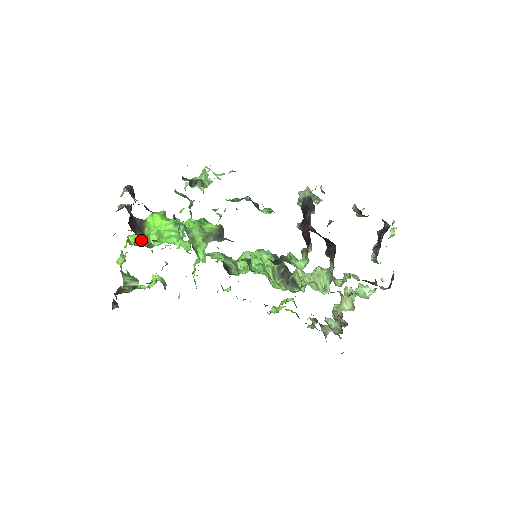
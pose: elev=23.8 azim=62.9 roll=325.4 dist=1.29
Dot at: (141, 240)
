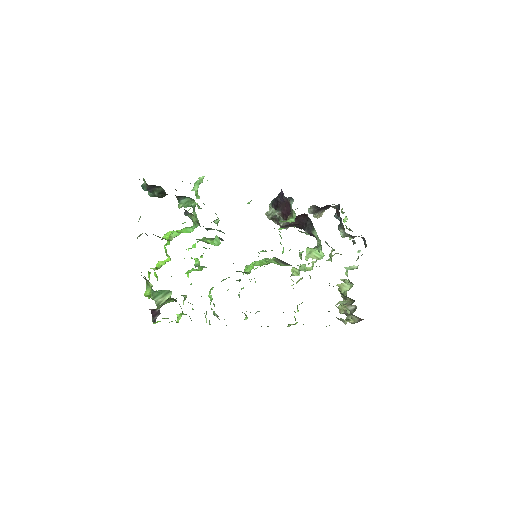
Dot at: occluded
